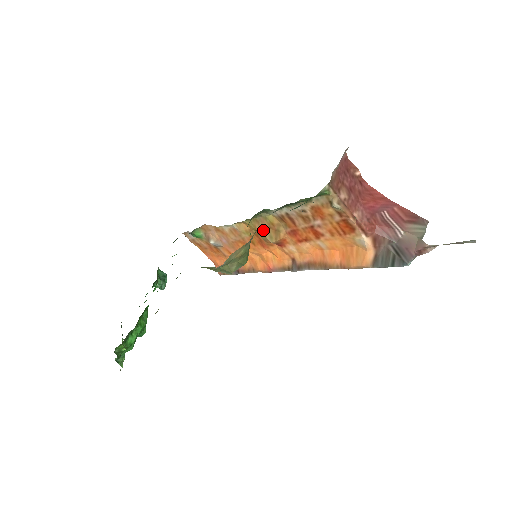
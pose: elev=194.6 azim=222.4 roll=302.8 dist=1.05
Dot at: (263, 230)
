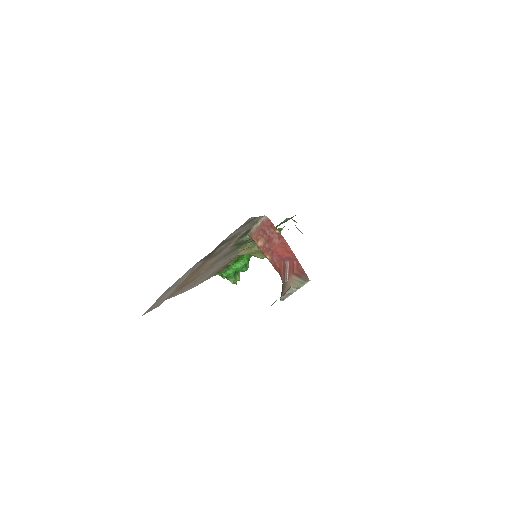
Dot at: occluded
